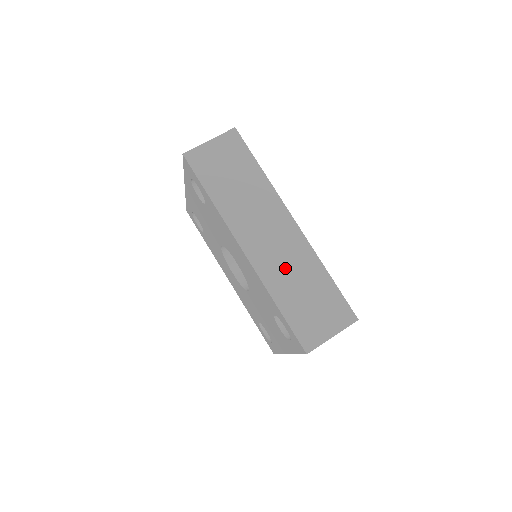
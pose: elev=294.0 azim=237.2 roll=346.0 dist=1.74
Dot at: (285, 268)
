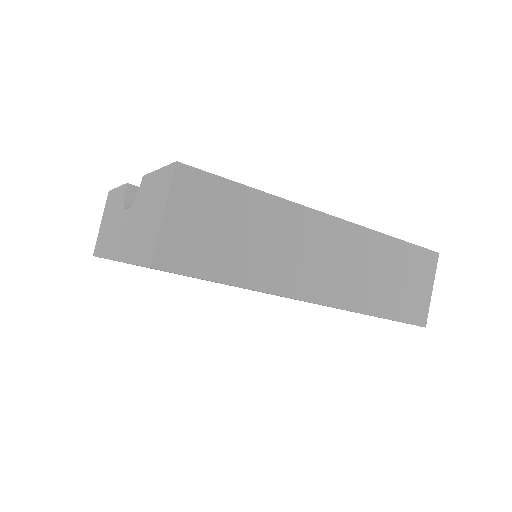
Dot at: (360, 275)
